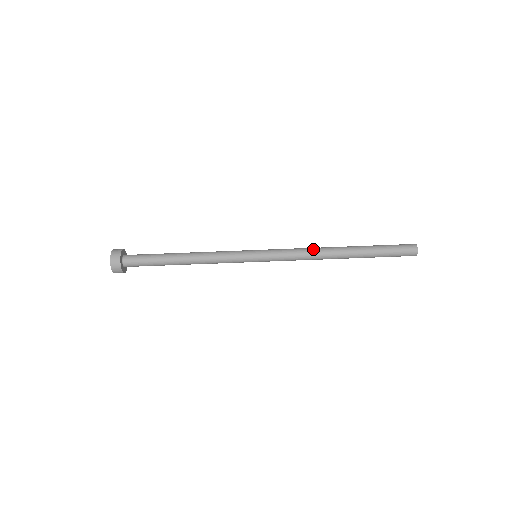
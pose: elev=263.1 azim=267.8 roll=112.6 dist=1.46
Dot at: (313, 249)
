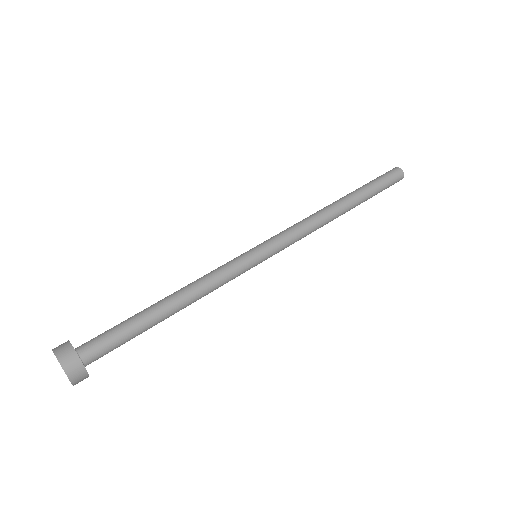
Dot at: (309, 216)
